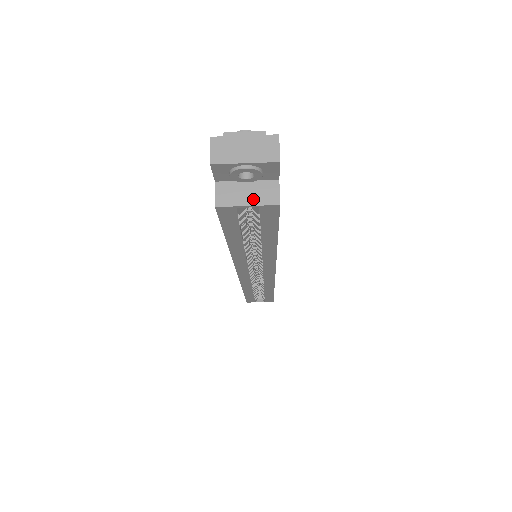
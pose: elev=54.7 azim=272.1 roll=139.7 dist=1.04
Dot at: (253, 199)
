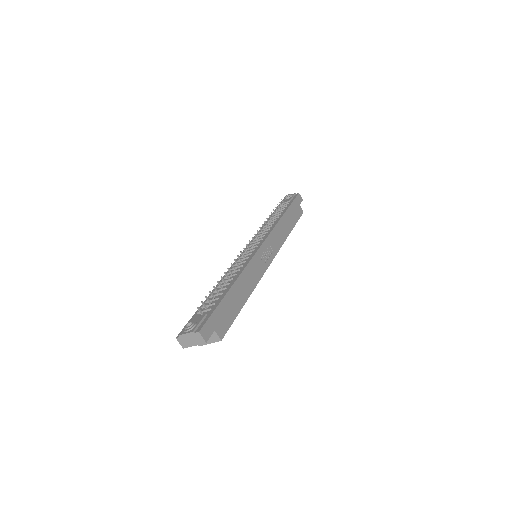
Dot at: (210, 341)
